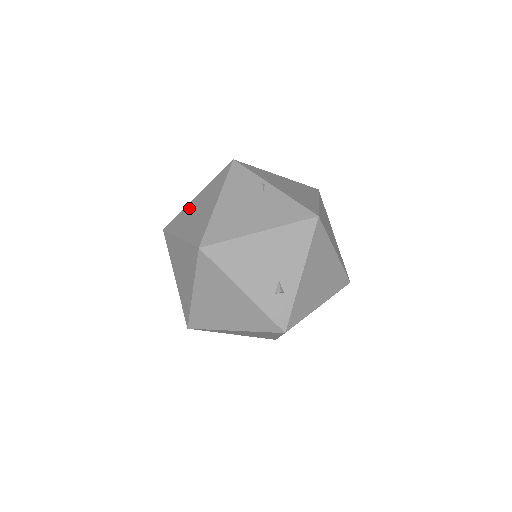
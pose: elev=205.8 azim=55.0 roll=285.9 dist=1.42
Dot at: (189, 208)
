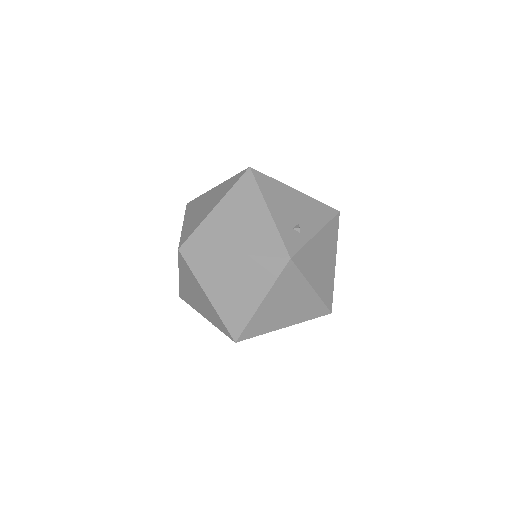
Dot at: occluded
